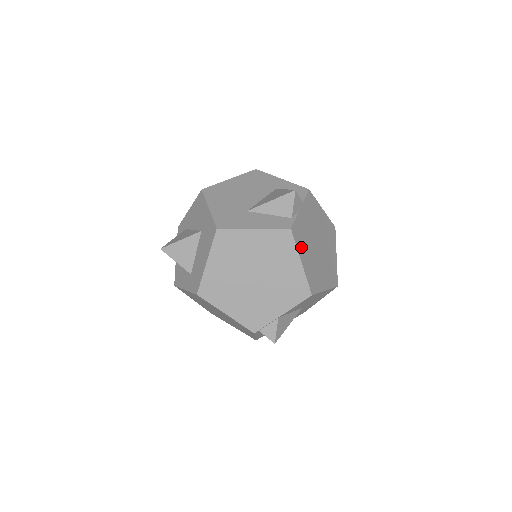
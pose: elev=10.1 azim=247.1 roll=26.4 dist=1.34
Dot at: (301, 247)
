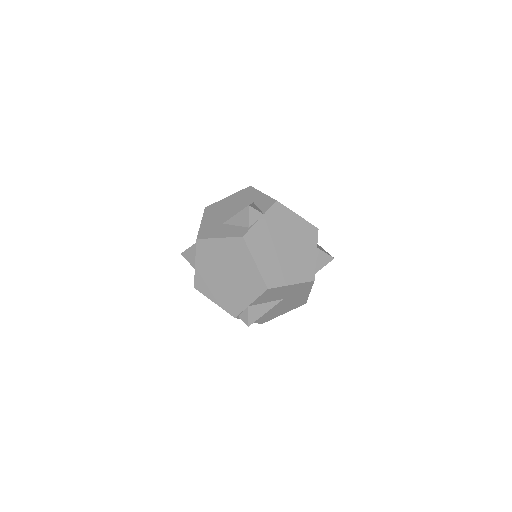
Dot at: (257, 250)
